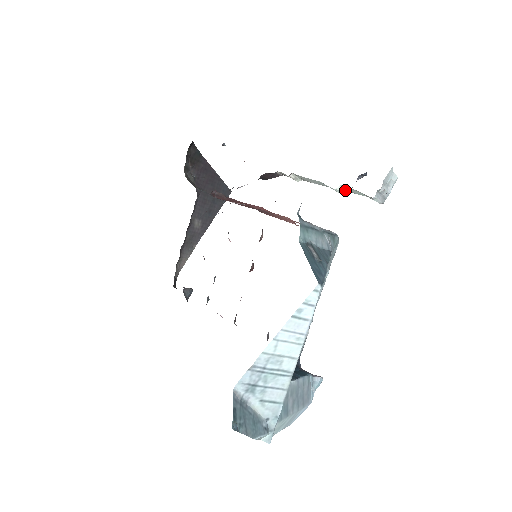
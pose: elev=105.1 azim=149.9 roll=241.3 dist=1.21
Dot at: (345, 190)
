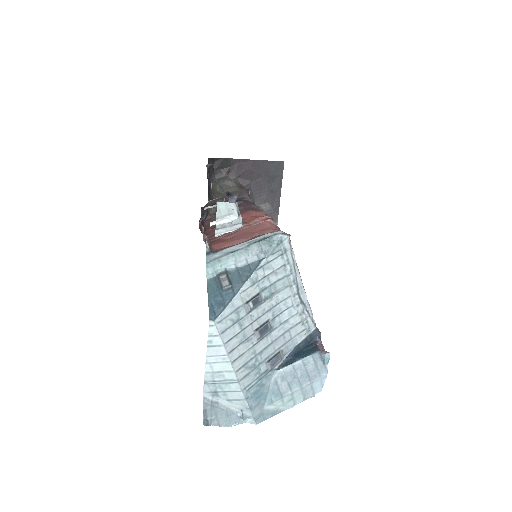
Dot at: occluded
